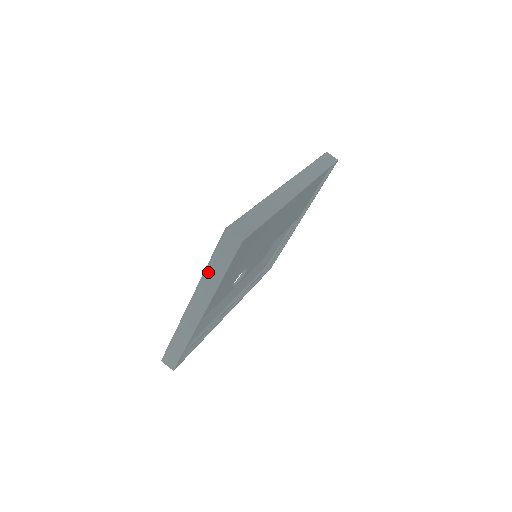
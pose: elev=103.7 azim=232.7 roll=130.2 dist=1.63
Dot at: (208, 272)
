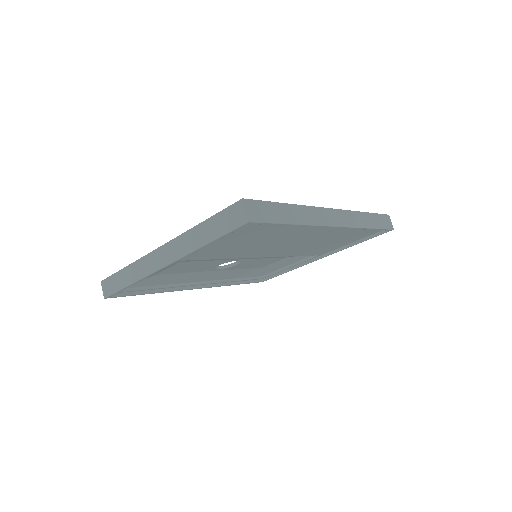
Dot at: (198, 229)
